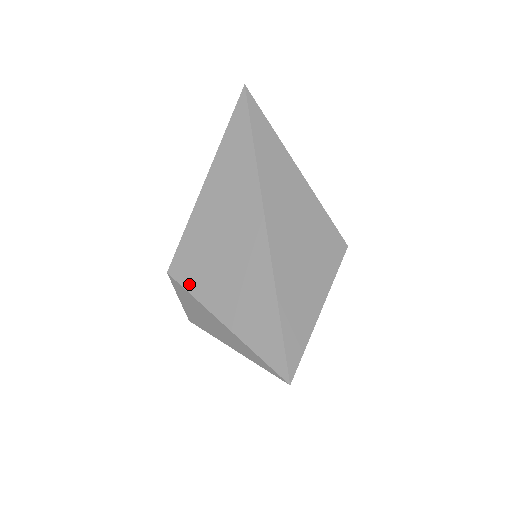
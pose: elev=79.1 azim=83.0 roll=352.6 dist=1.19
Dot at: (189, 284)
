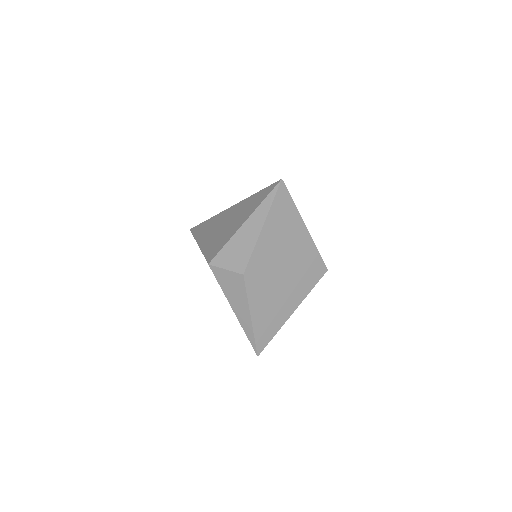
Dot at: (220, 248)
